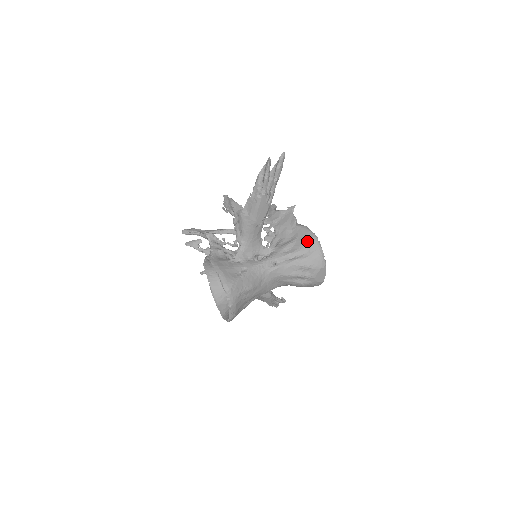
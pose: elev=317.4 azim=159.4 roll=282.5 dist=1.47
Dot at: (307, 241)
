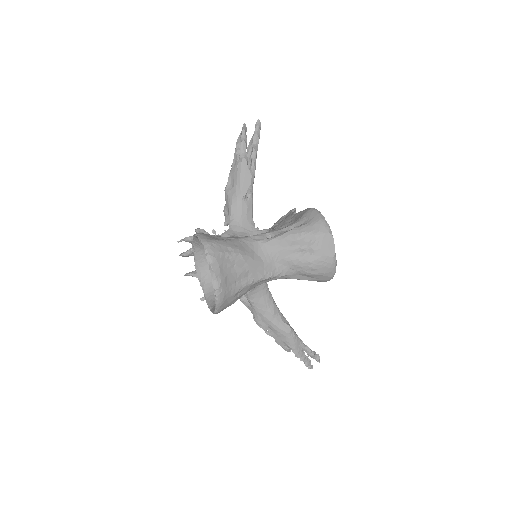
Dot at: (305, 213)
